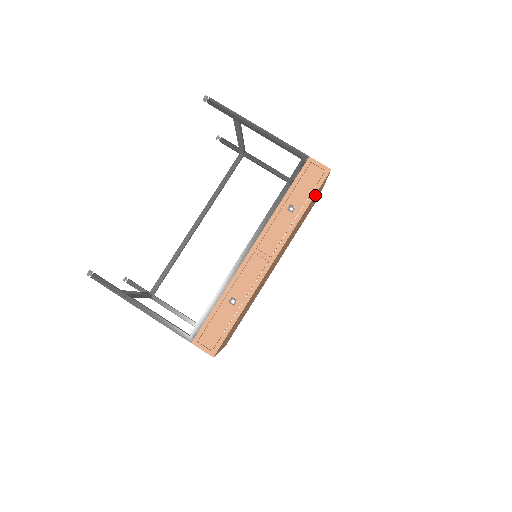
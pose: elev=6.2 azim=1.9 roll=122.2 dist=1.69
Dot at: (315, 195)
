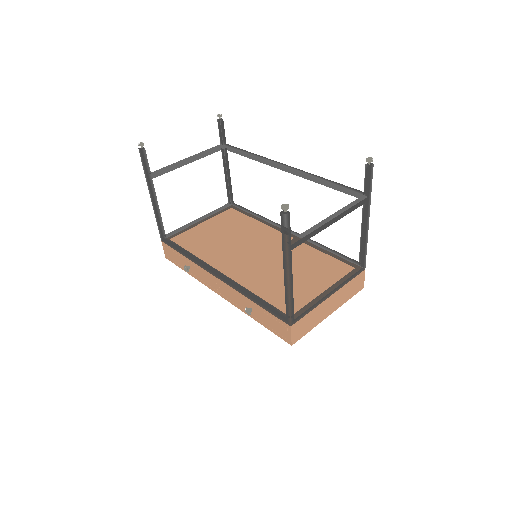
Dot at: occluded
